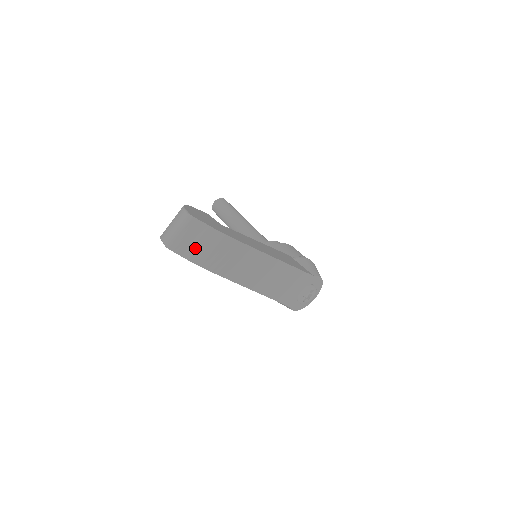
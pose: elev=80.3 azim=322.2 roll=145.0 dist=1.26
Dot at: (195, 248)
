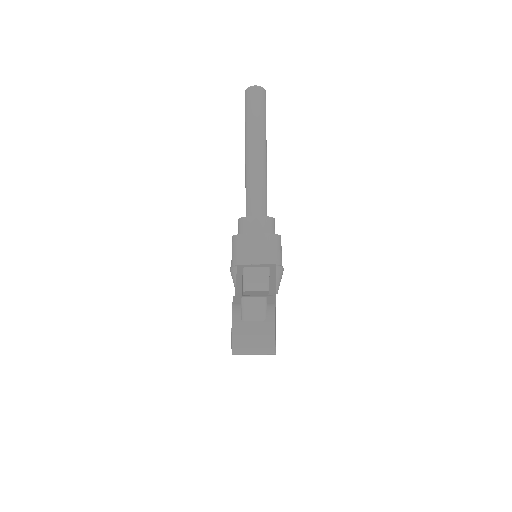
Dot at: occluded
